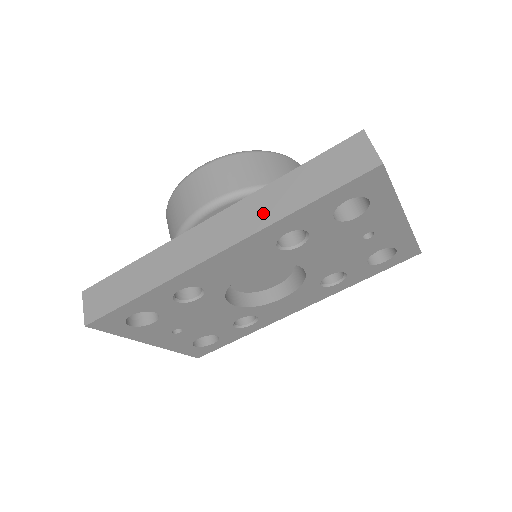
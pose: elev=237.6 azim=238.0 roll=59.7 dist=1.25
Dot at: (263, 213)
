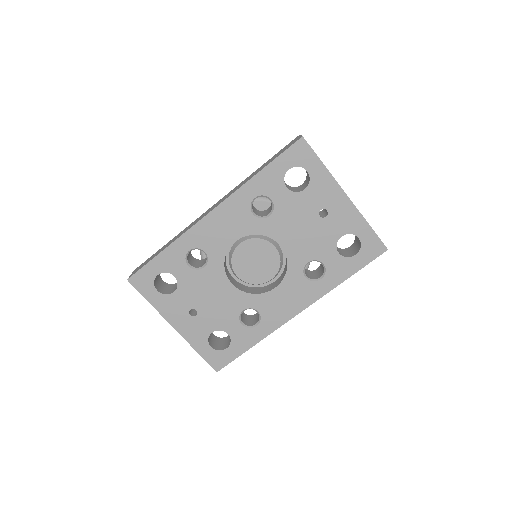
Dot at: (240, 185)
